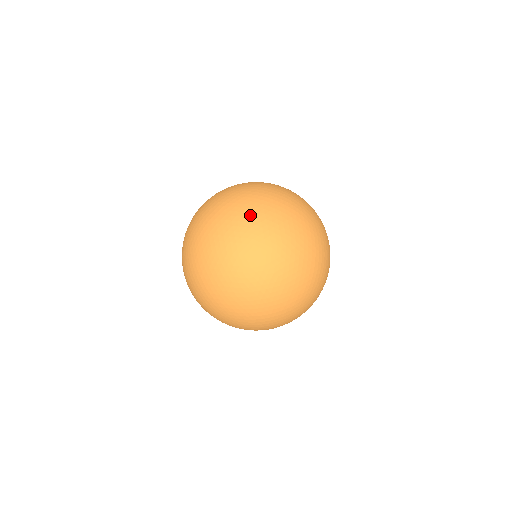
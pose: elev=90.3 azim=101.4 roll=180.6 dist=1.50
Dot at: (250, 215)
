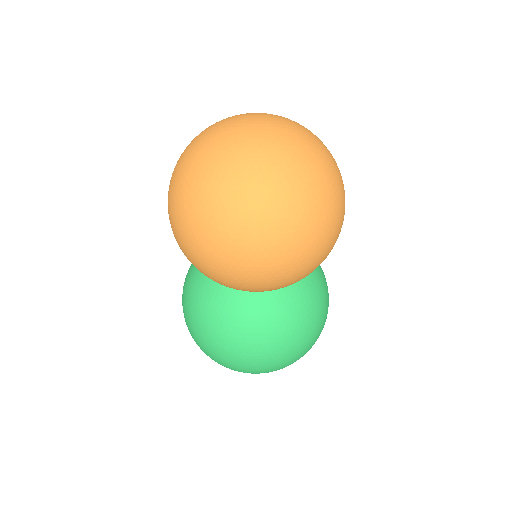
Dot at: occluded
